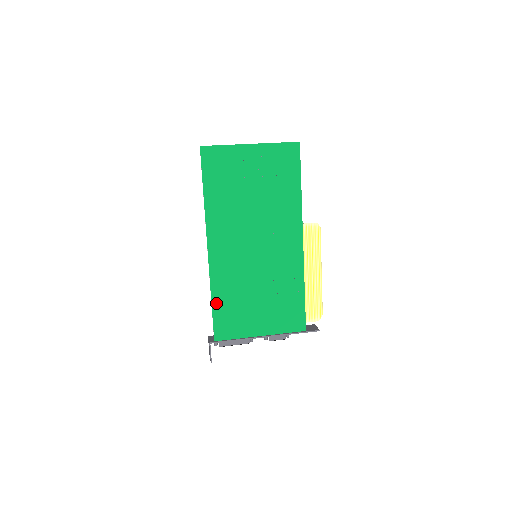
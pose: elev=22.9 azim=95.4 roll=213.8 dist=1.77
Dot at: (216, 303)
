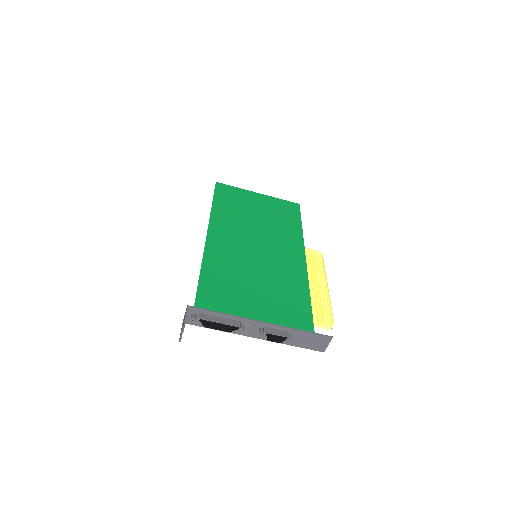
Dot at: (205, 274)
